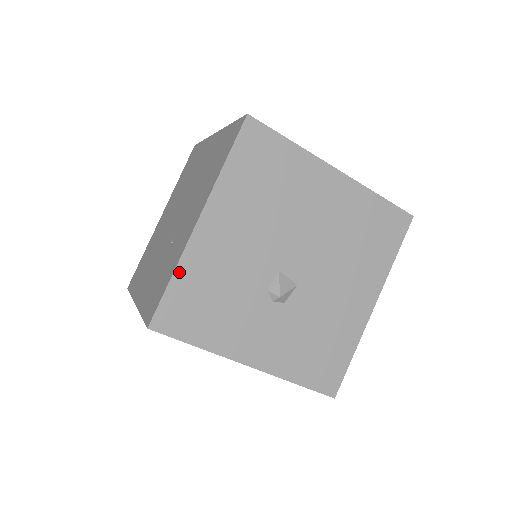
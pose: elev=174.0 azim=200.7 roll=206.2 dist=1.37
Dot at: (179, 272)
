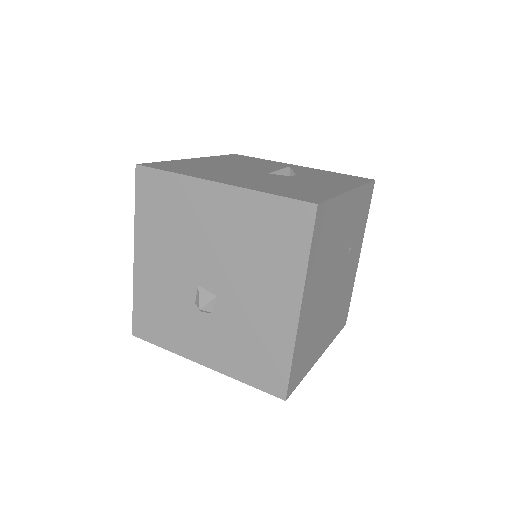
Dot at: (136, 295)
